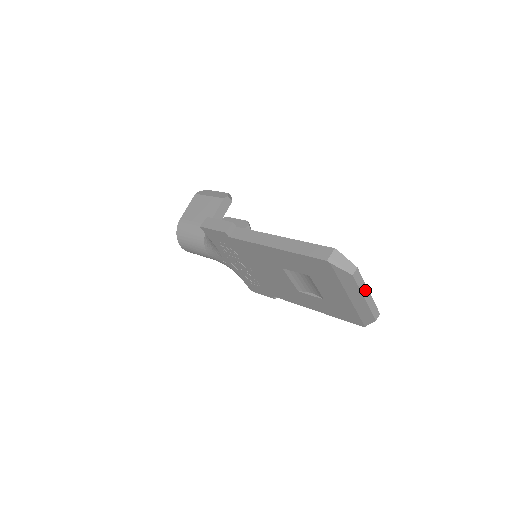
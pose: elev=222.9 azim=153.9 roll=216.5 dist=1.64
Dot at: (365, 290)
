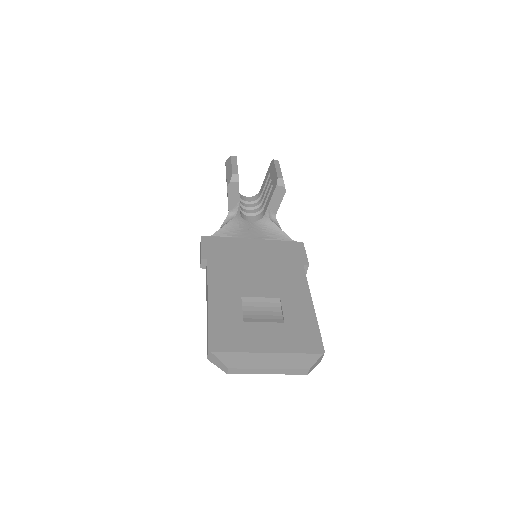
Dot at: (260, 371)
